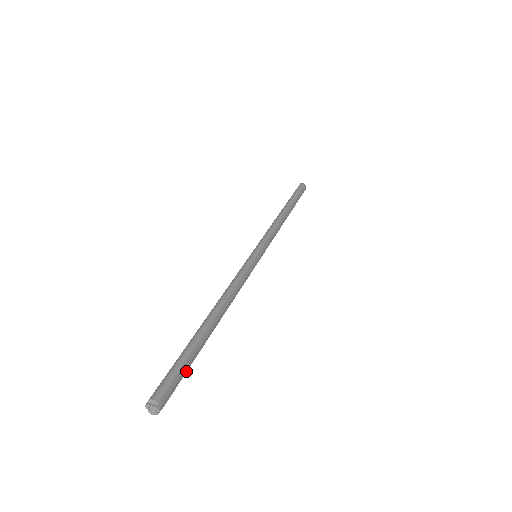
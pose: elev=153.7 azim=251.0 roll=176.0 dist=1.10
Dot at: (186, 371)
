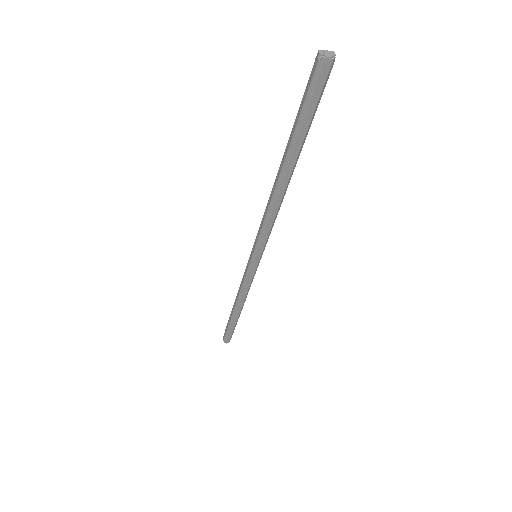
Dot at: (315, 112)
